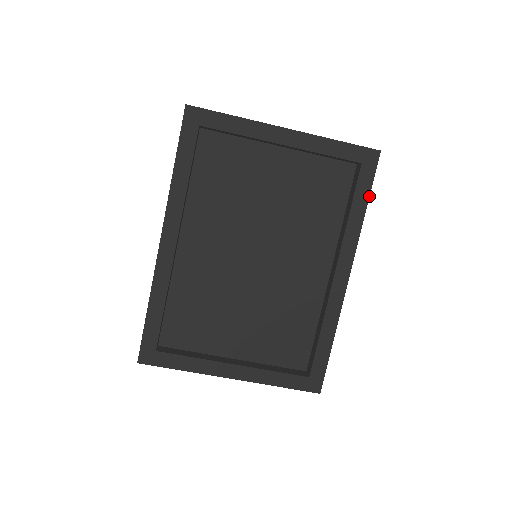
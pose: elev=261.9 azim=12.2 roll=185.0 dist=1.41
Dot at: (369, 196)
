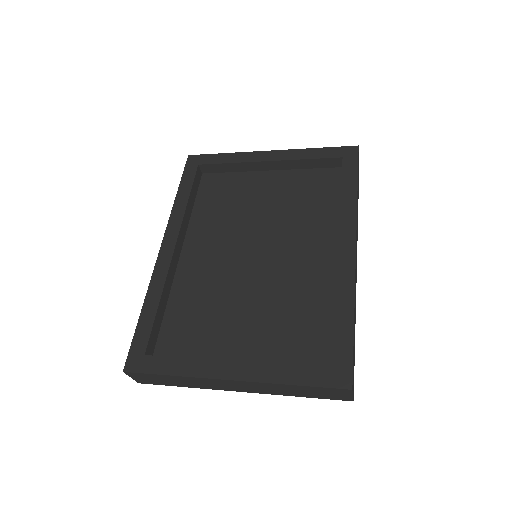
Dot at: (357, 178)
